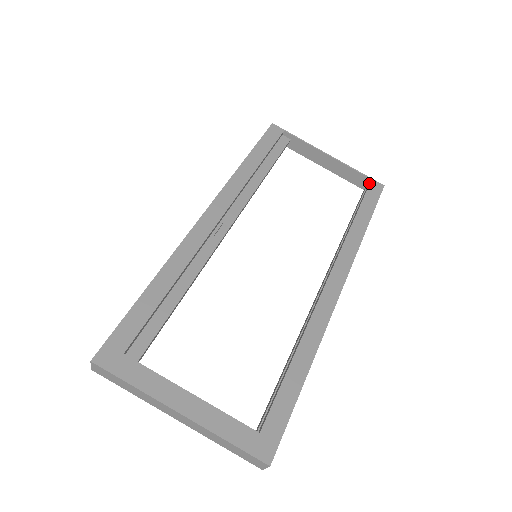
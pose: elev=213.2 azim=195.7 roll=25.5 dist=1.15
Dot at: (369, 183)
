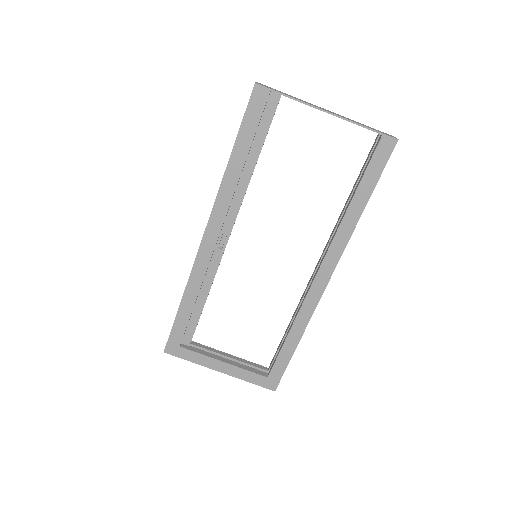
Dot at: (378, 140)
